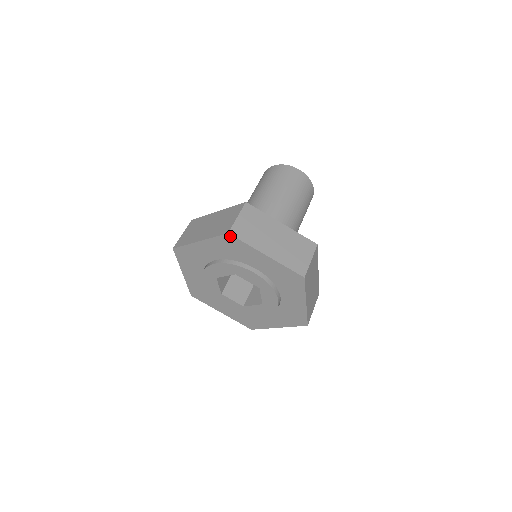
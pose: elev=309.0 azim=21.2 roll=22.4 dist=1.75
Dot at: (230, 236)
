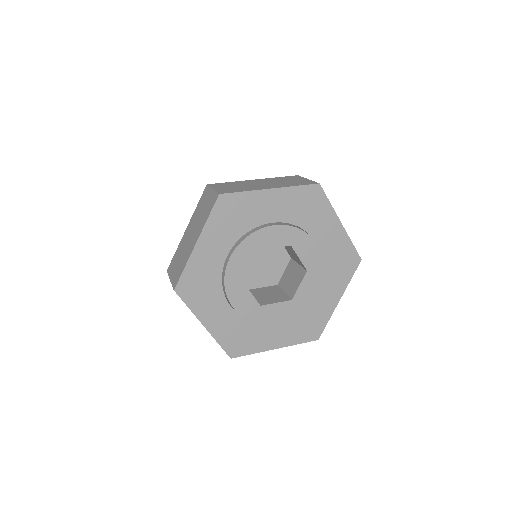
Dot at: (319, 188)
